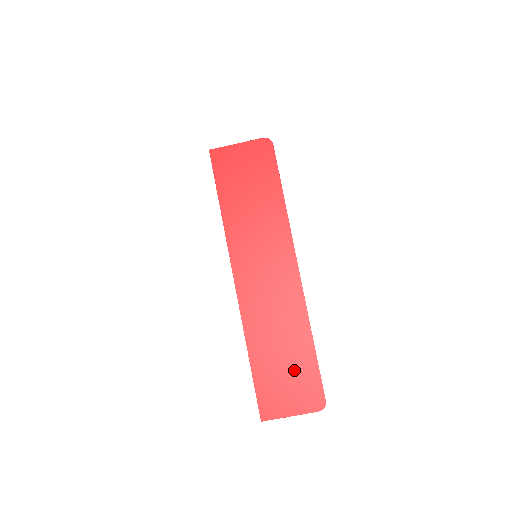
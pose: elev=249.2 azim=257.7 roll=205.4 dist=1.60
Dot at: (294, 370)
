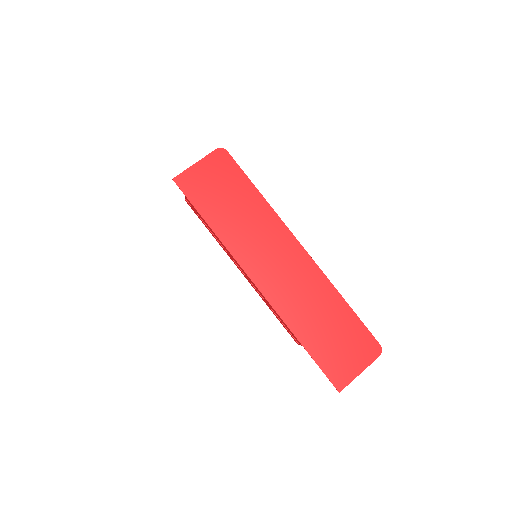
Dot at: (343, 333)
